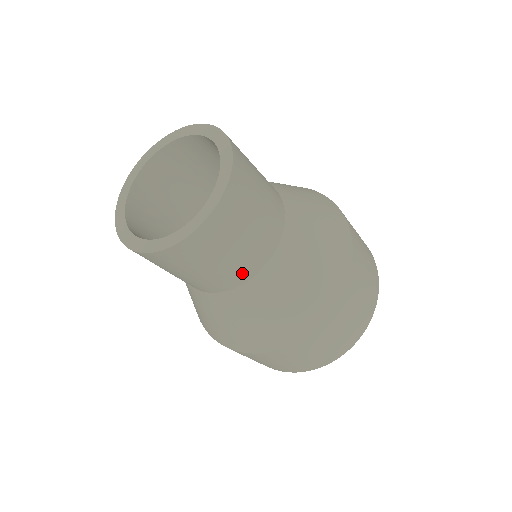
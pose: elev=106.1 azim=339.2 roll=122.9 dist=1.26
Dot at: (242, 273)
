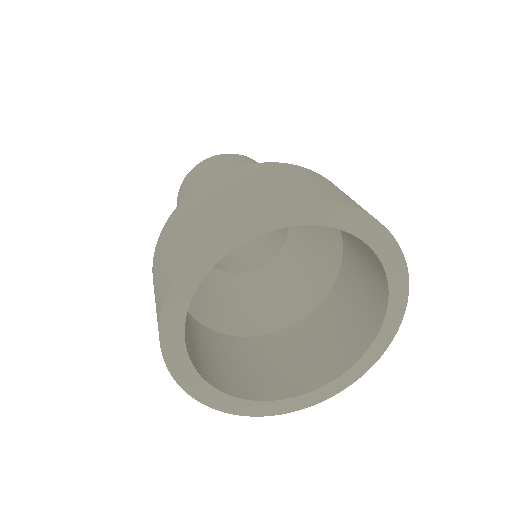
Dot at: occluded
